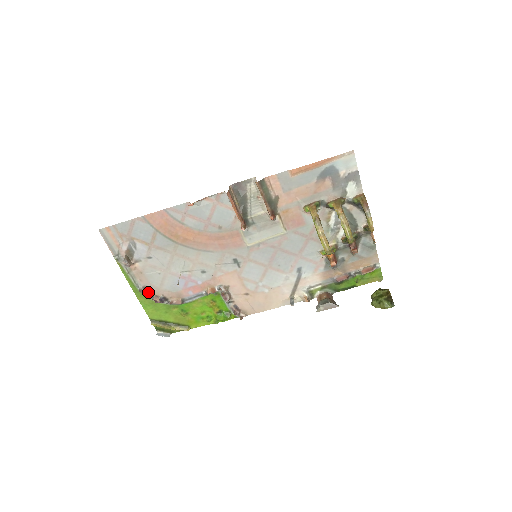
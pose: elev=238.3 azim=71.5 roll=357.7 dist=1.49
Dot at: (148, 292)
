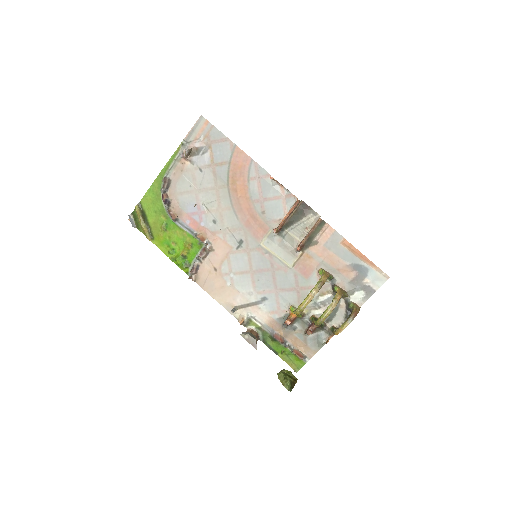
Dot at: (167, 186)
